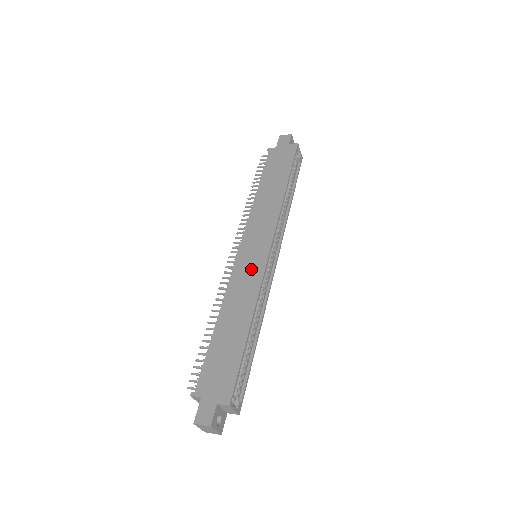
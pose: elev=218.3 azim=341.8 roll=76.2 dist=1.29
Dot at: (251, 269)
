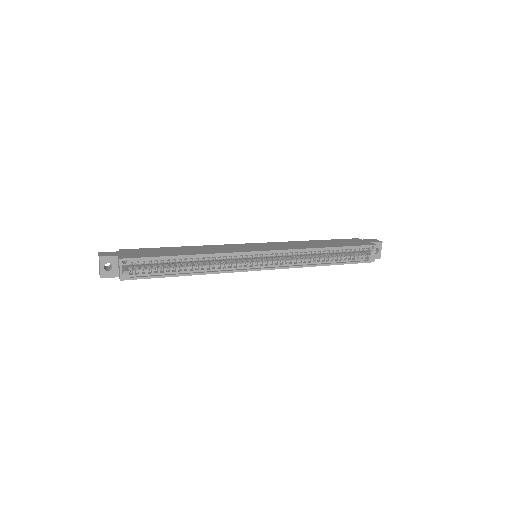
Dot at: (238, 248)
